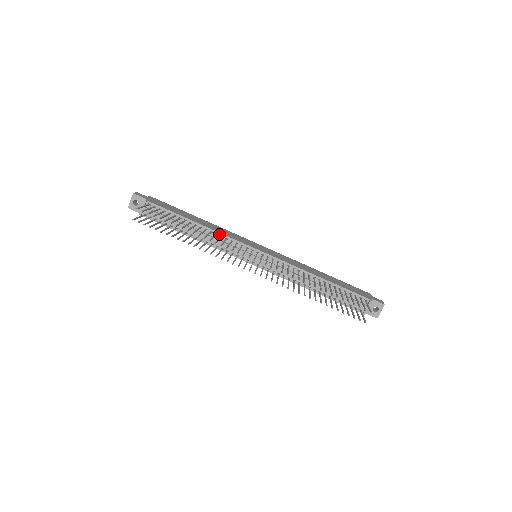
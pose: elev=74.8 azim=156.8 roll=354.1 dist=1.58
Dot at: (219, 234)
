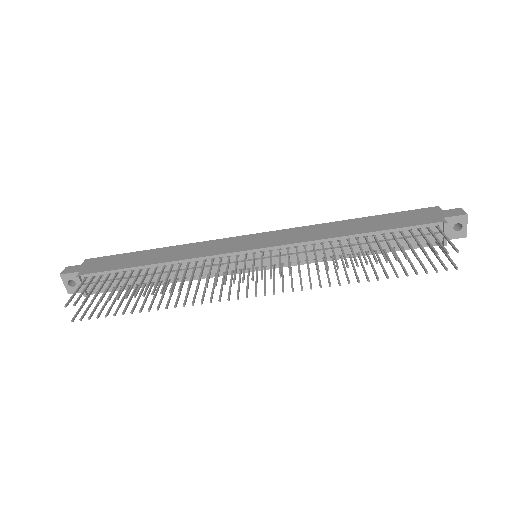
Dot at: (191, 261)
